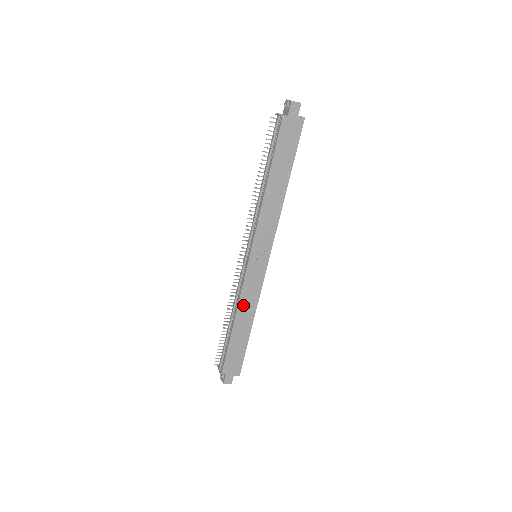
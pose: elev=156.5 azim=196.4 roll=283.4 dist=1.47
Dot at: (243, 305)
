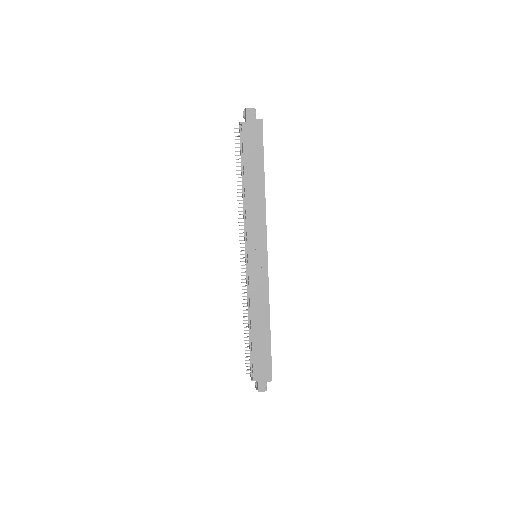
Dot at: (255, 305)
